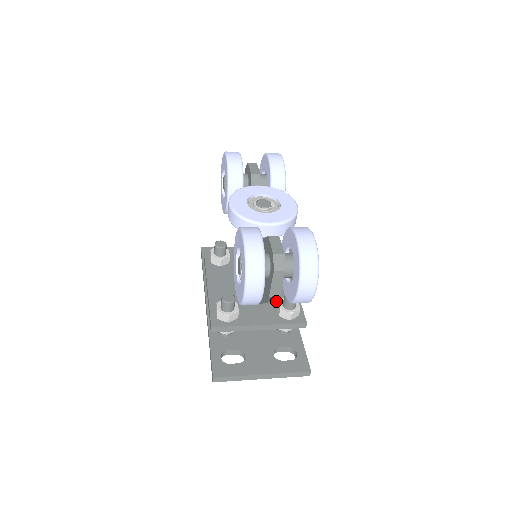
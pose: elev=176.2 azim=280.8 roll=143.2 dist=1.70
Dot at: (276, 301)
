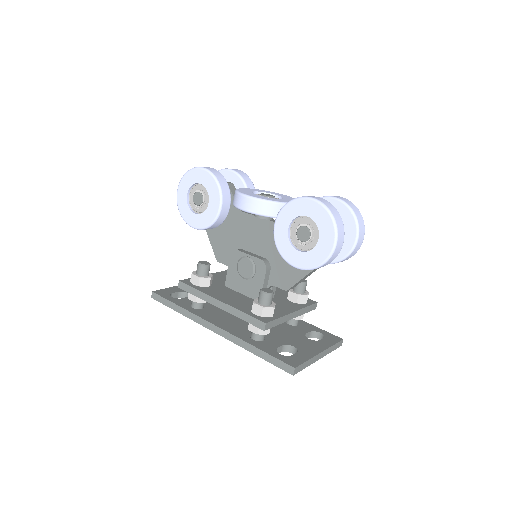
Dot at: (281, 296)
